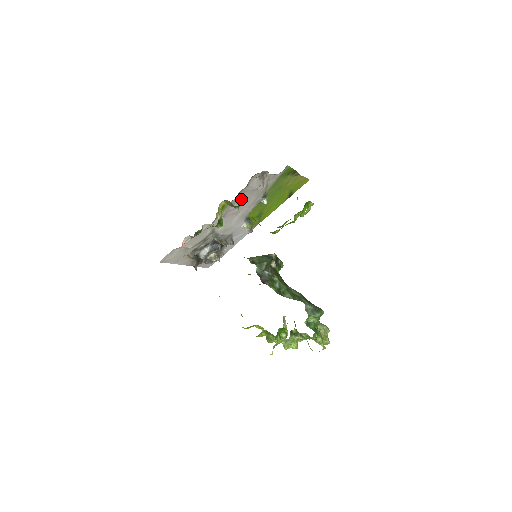
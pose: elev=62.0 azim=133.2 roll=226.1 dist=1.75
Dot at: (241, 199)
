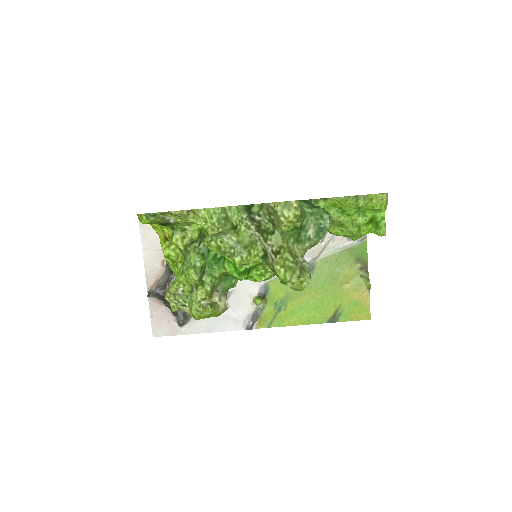
Dot at: occluded
